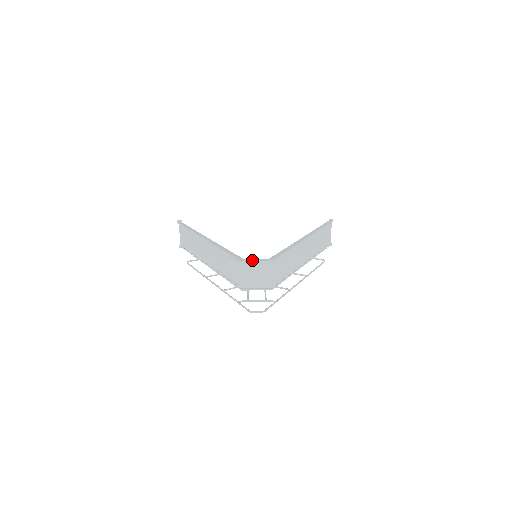
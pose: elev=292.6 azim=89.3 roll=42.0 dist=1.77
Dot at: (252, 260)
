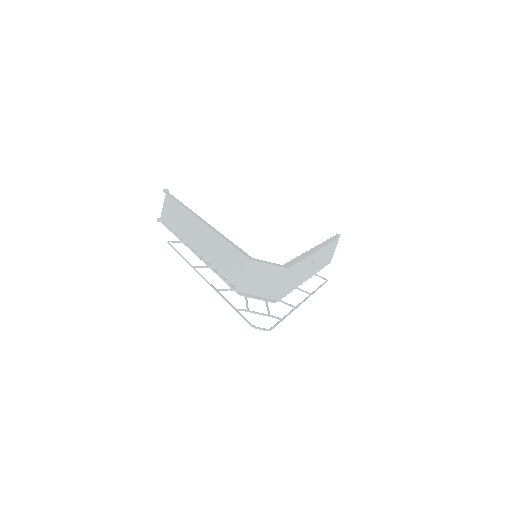
Dot at: (263, 262)
